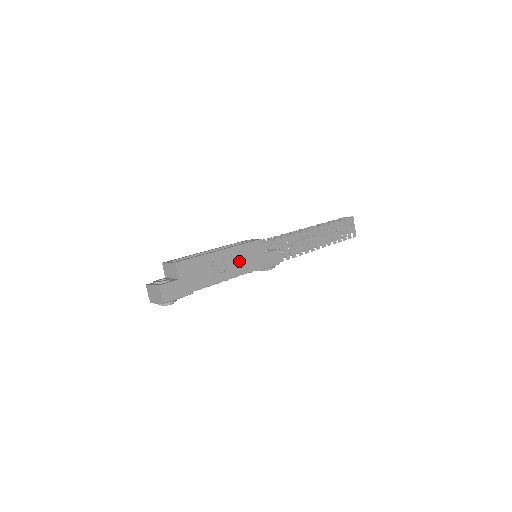
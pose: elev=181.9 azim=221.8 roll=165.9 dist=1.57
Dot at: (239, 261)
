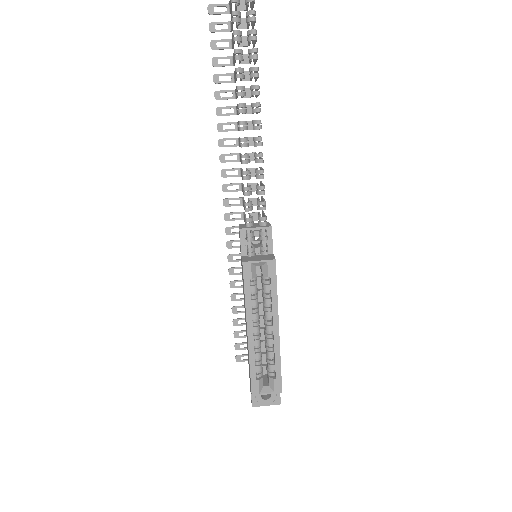
Dot at: occluded
